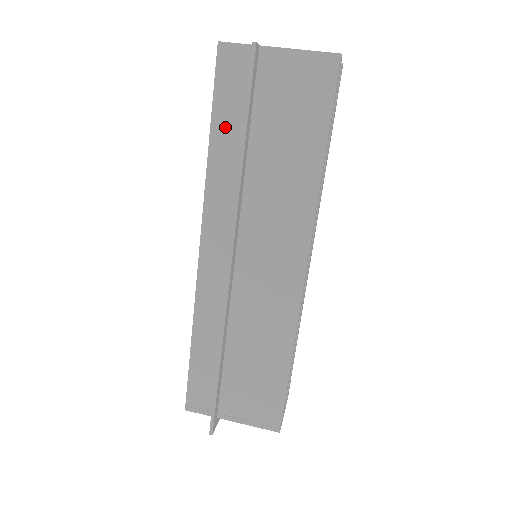
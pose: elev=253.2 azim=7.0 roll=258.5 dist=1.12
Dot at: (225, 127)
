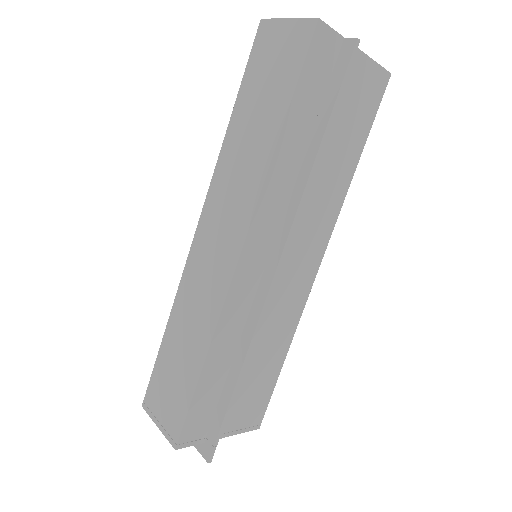
Dot at: (299, 119)
